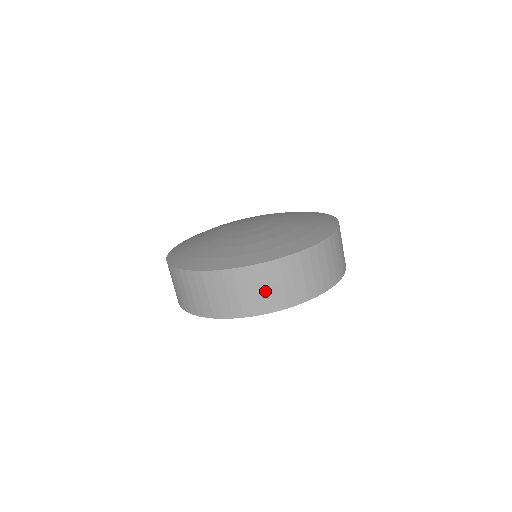
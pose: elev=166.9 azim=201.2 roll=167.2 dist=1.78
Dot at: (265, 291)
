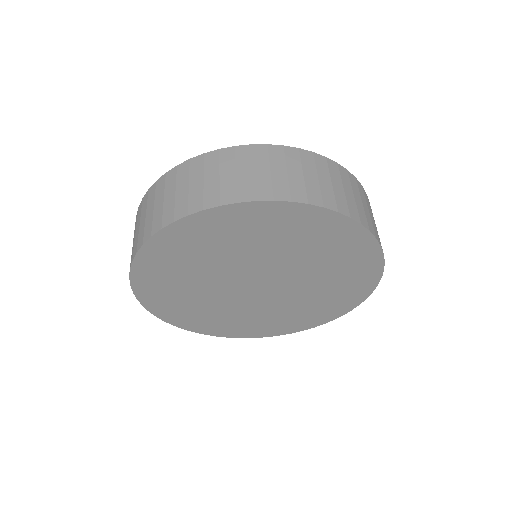
Dot at: (357, 201)
